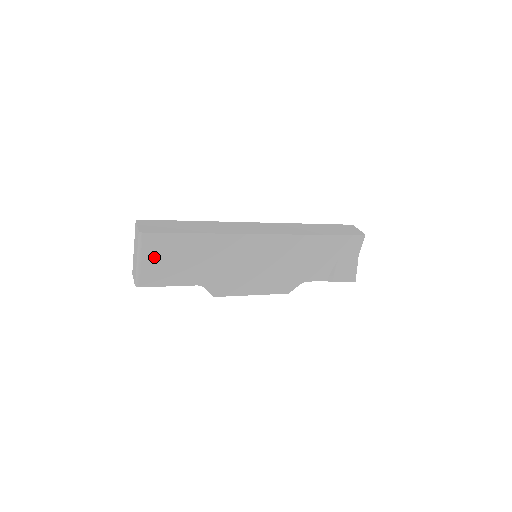
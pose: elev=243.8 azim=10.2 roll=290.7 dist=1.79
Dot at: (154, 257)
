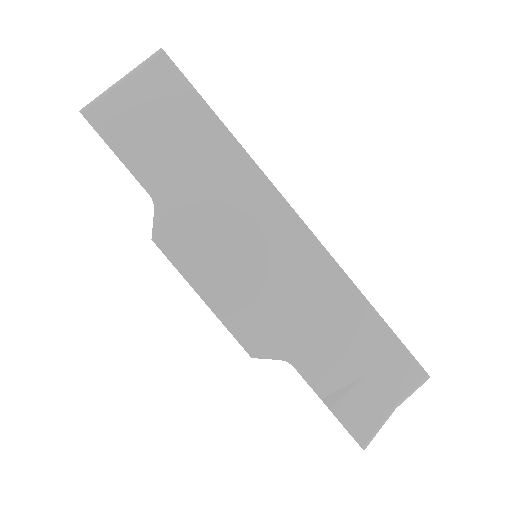
Dot at: (142, 95)
